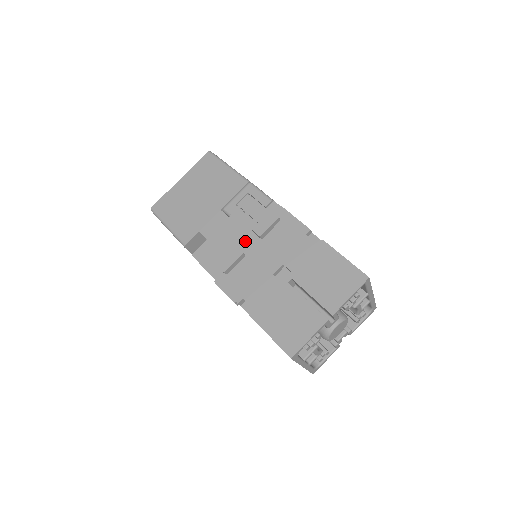
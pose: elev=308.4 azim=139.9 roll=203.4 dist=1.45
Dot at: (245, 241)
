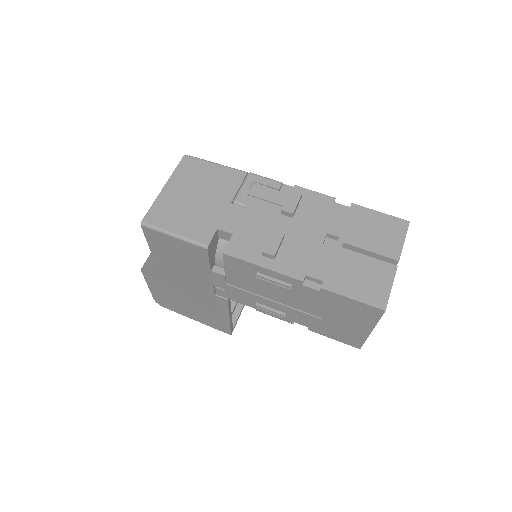
Dot at: (276, 224)
